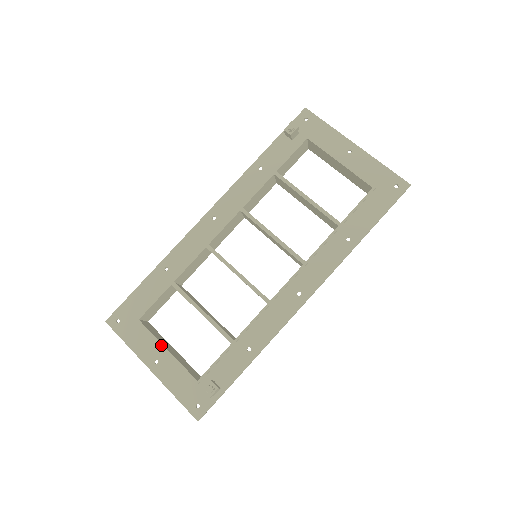
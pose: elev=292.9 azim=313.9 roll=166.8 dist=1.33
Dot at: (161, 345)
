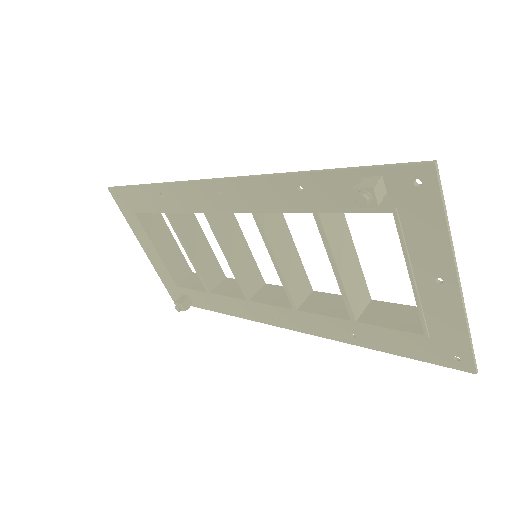
Dot at: (152, 245)
